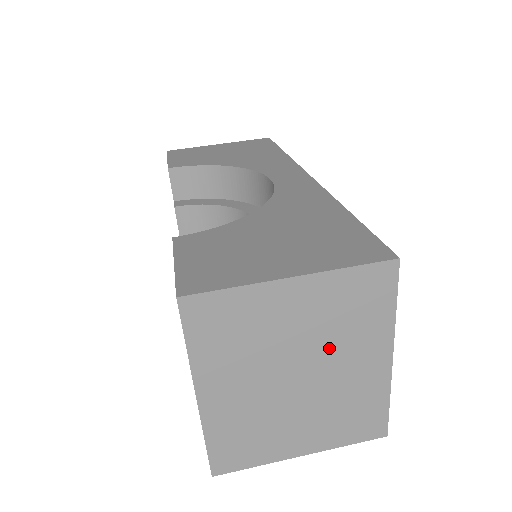
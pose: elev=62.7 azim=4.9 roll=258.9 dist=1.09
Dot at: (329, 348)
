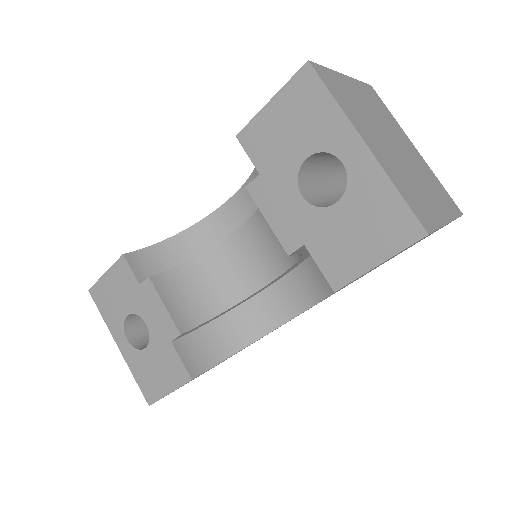
Dot at: (390, 130)
